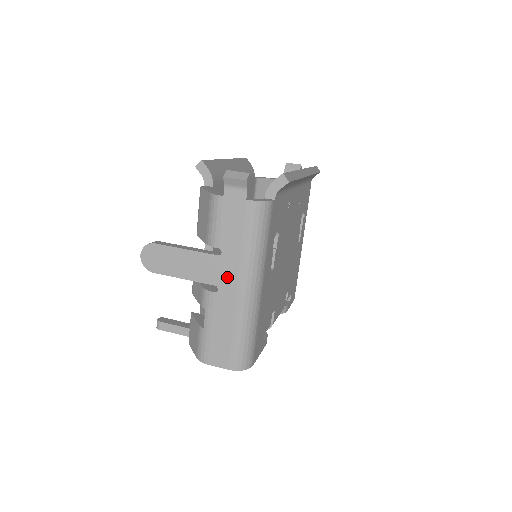
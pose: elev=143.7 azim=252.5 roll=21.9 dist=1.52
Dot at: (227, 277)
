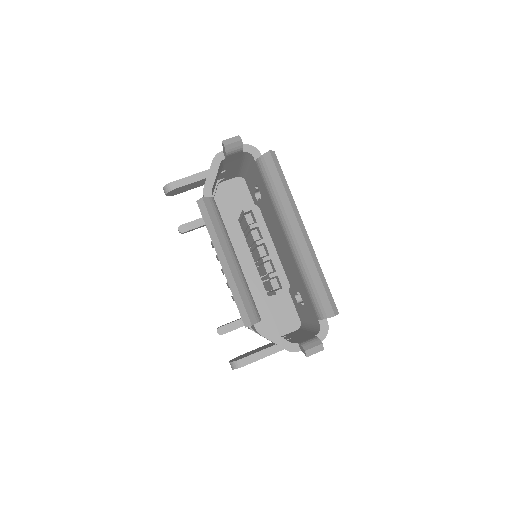
Dot at: occluded
